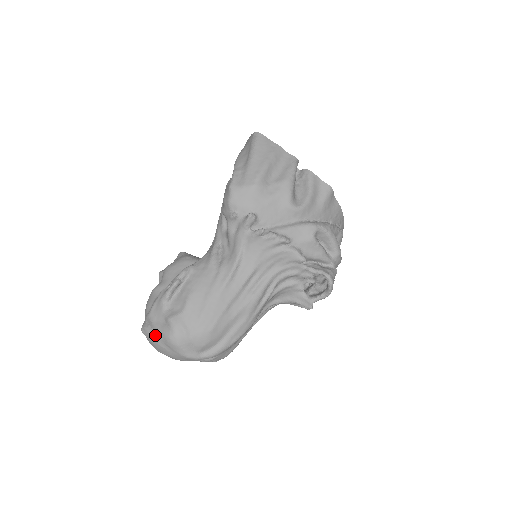
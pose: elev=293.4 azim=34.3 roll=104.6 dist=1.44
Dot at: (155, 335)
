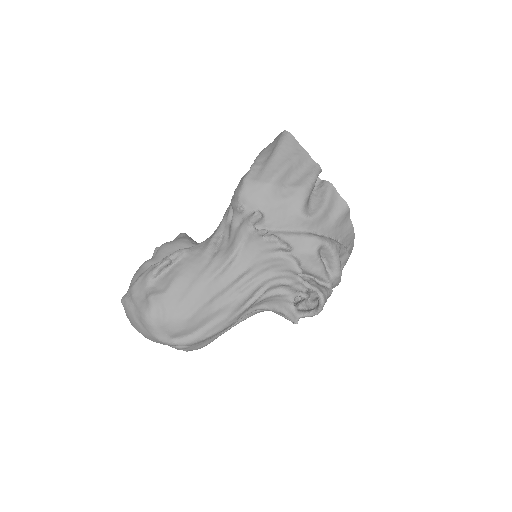
Dot at: (132, 309)
